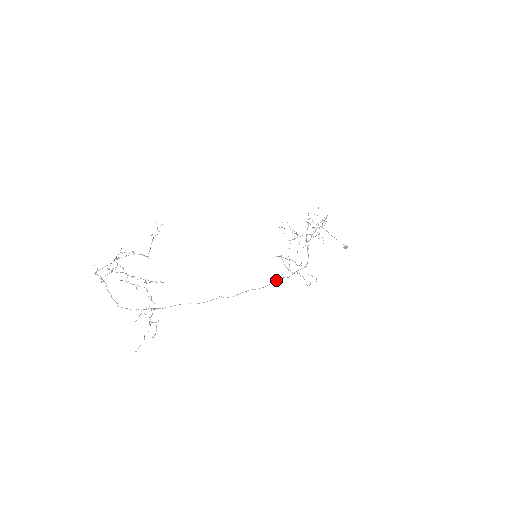
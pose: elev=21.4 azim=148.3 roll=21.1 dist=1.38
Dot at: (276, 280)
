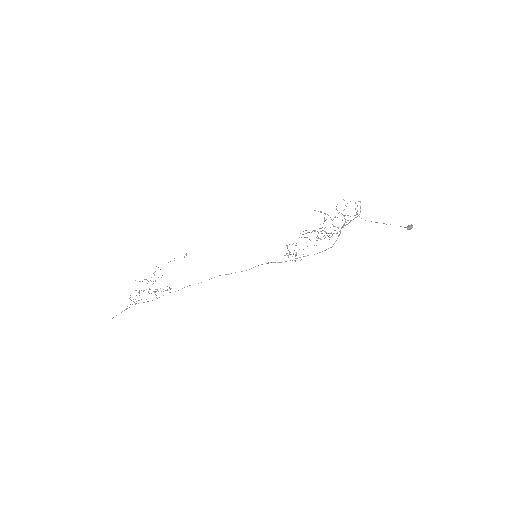
Dot at: occluded
